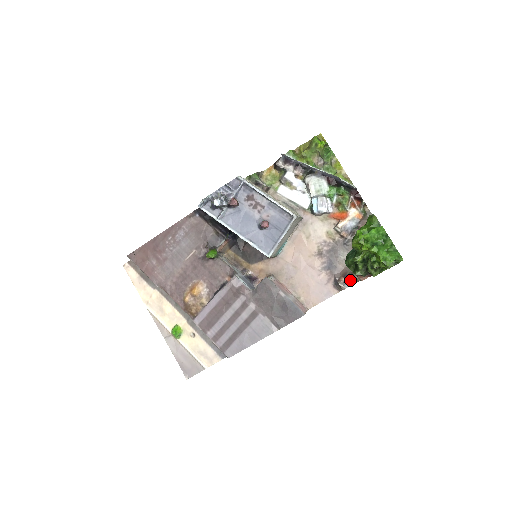
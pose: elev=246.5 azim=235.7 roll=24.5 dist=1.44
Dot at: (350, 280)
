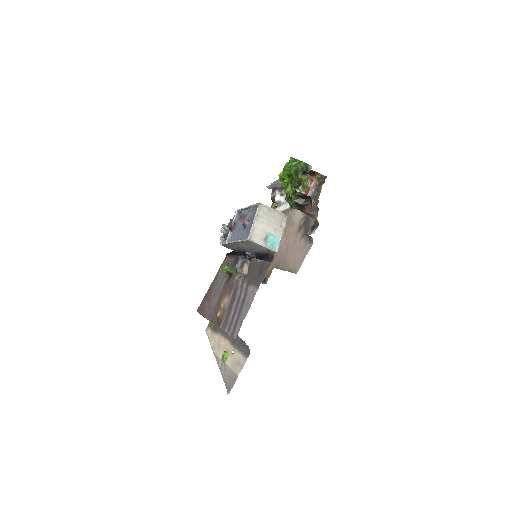
Dot at: (316, 227)
